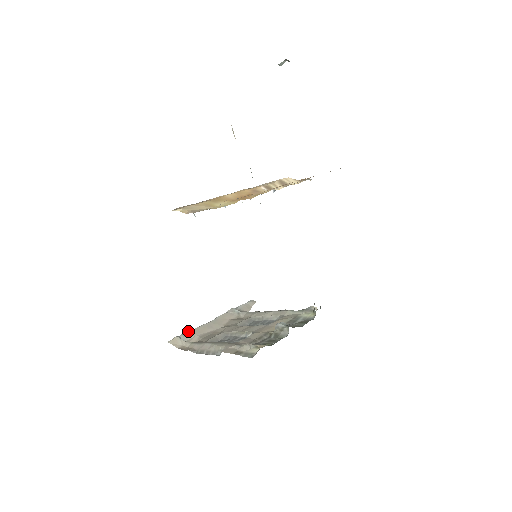
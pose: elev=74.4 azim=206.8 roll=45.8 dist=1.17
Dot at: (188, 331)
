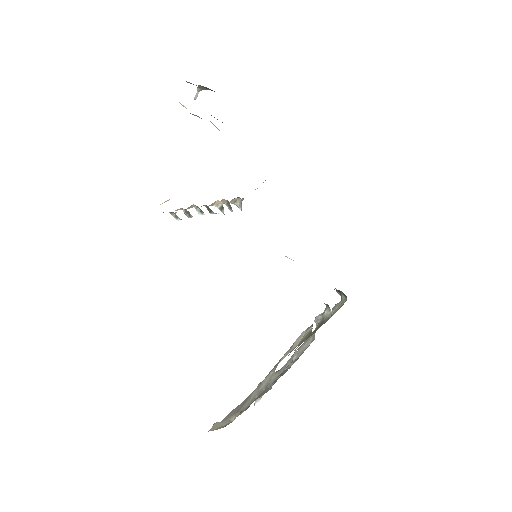
Dot at: (225, 417)
